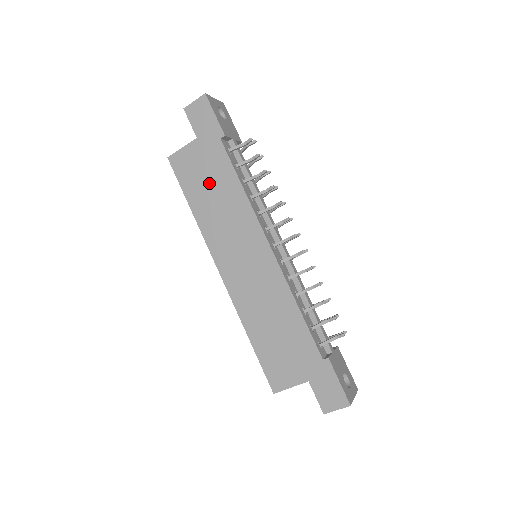
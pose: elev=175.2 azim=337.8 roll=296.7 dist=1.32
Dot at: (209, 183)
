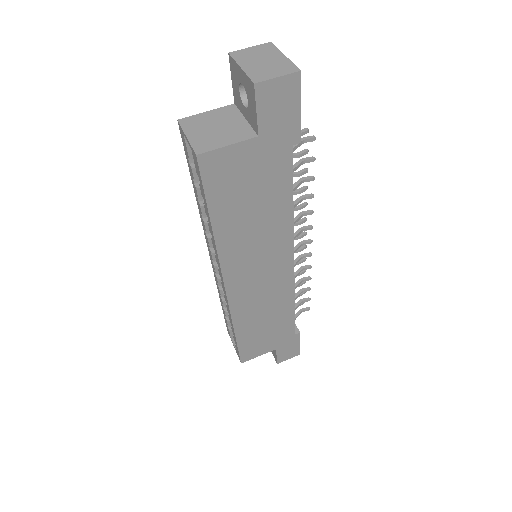
Dot at: (252, 199)
